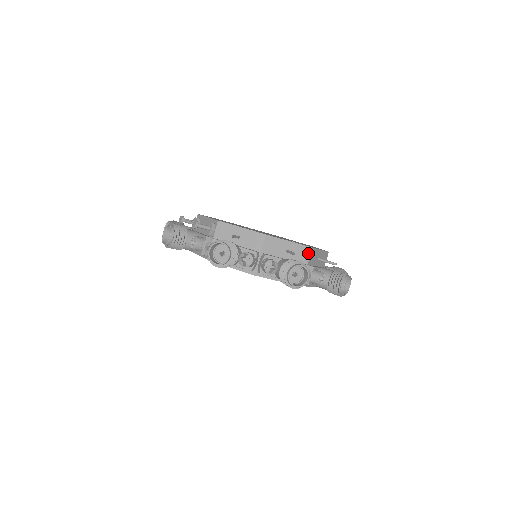
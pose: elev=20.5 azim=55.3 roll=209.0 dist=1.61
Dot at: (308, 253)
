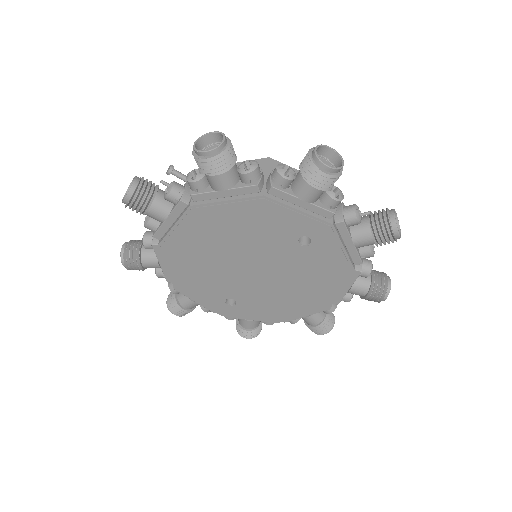
Dot at: occluded
